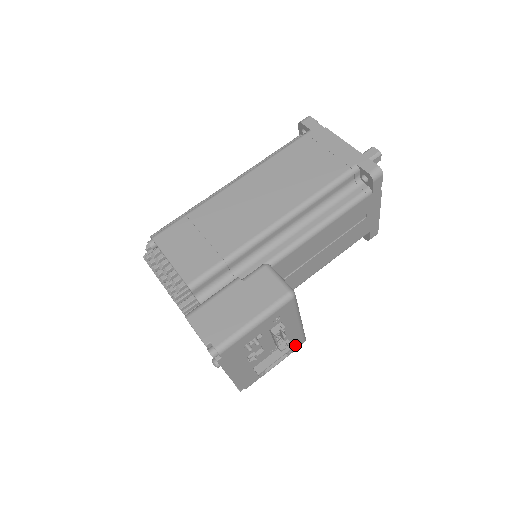
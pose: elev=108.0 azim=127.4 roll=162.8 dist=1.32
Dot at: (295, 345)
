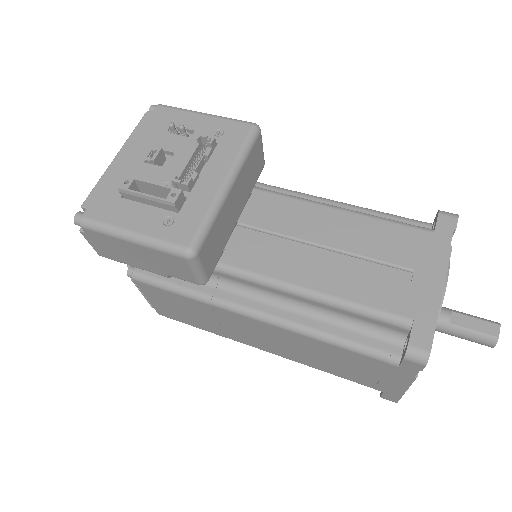
Dot at: (180, 230)
